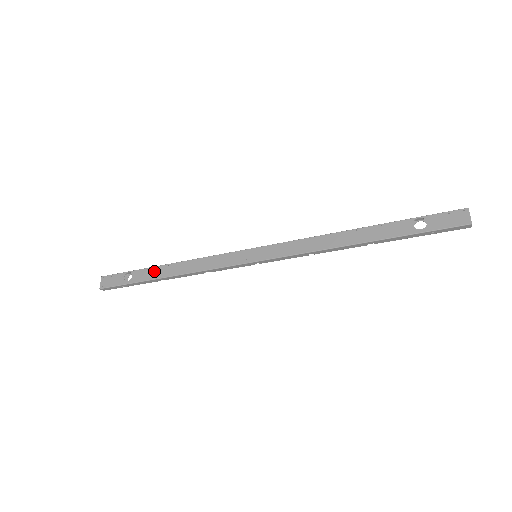
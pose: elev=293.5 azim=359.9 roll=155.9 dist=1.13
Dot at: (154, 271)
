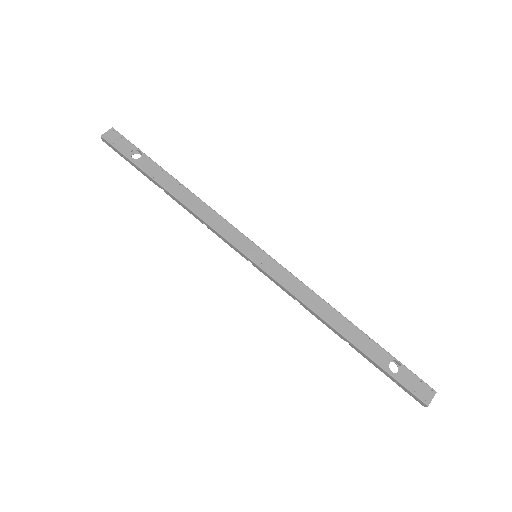
Dot at: (163, 175)
